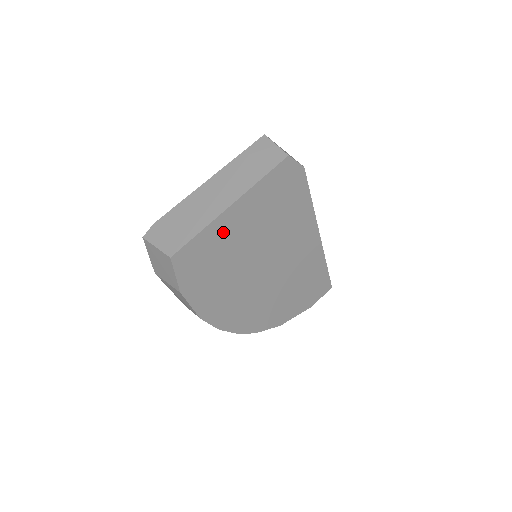
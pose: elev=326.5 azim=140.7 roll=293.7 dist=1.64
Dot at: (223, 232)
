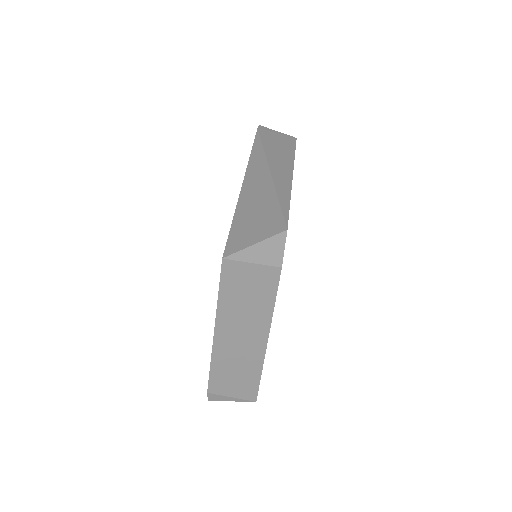
Dot at: occluded
